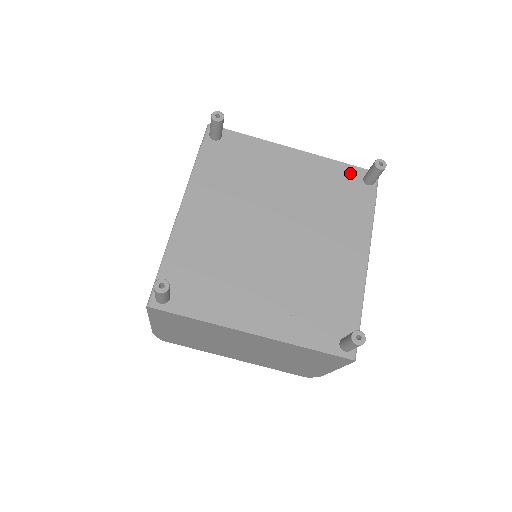
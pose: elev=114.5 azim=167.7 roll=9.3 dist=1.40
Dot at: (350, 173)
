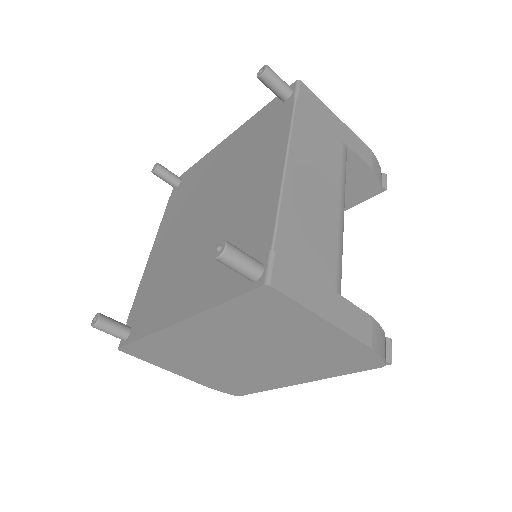
Dot at: (270, 108)
